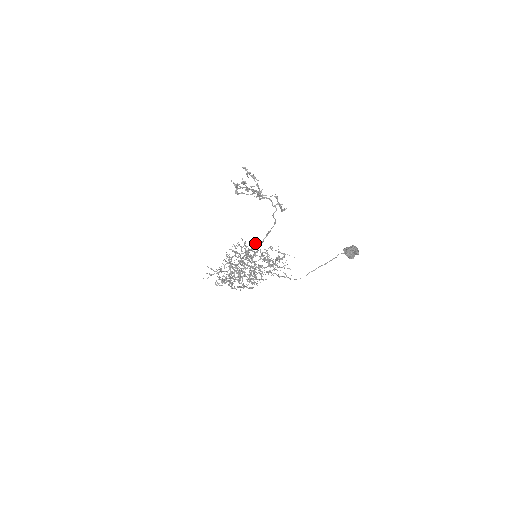
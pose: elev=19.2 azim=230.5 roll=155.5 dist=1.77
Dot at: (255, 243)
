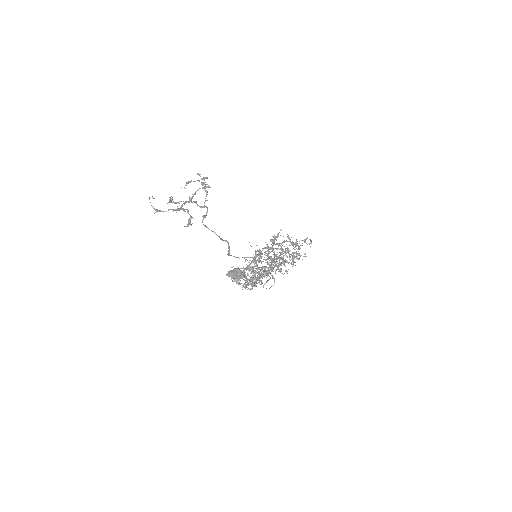
Dot at: occluded
